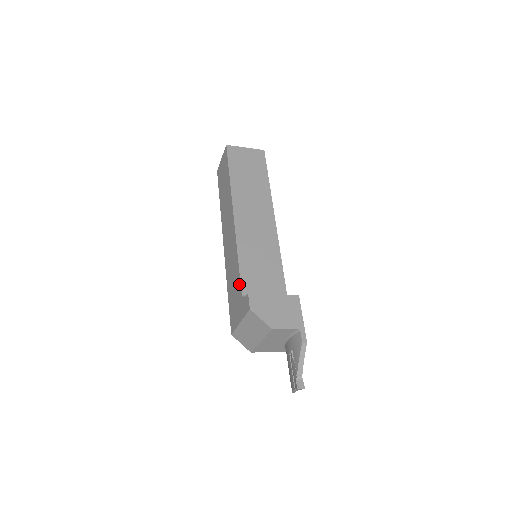
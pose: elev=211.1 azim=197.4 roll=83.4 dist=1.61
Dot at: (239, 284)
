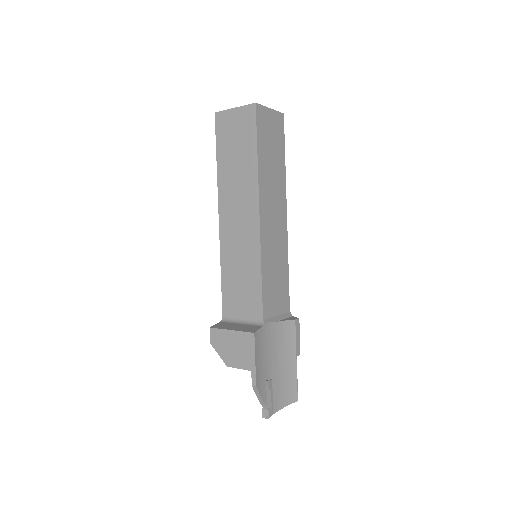
Dot at: (224, 301)
